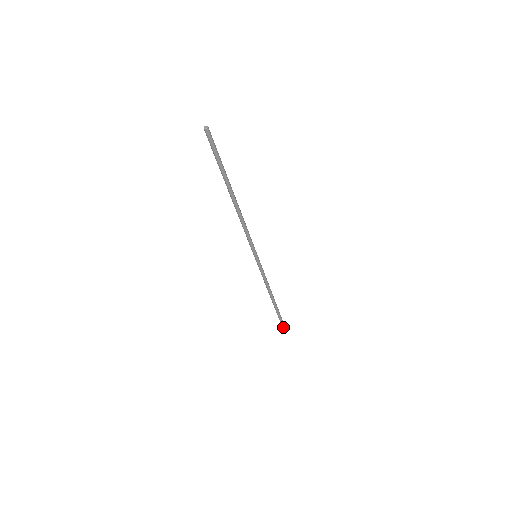
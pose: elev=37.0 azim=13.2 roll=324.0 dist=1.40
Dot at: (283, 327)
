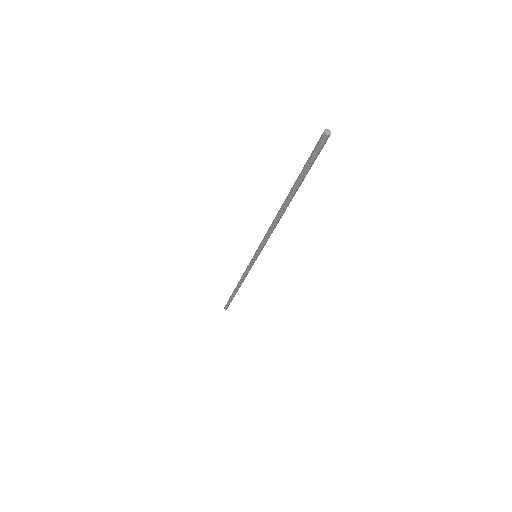
Dot at: (225, 307)
